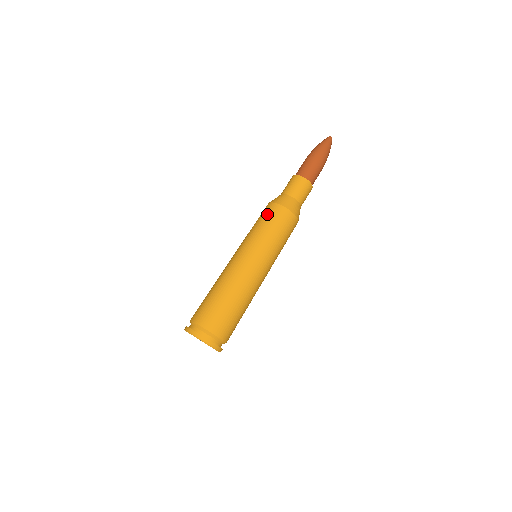
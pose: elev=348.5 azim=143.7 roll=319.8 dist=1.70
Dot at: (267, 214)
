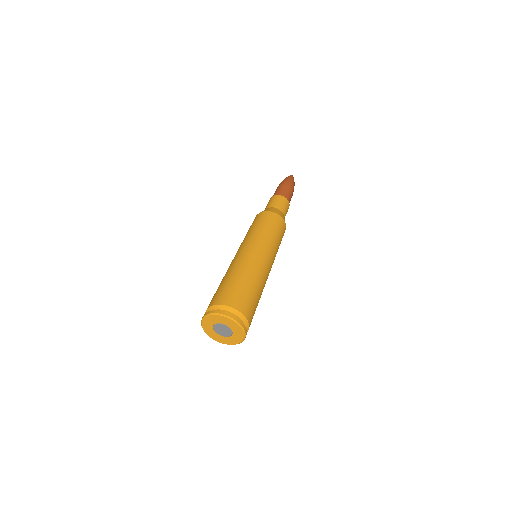
Dot at: occluded
